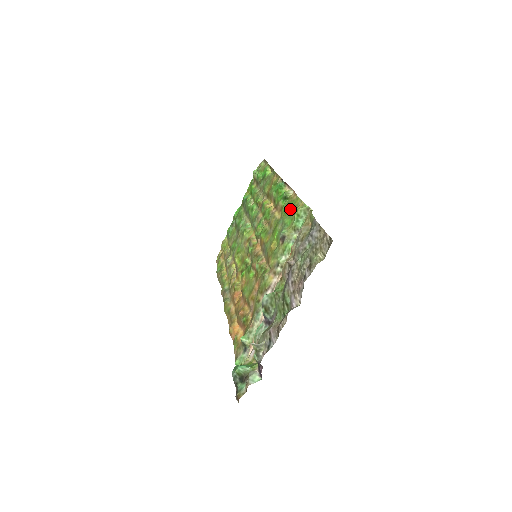
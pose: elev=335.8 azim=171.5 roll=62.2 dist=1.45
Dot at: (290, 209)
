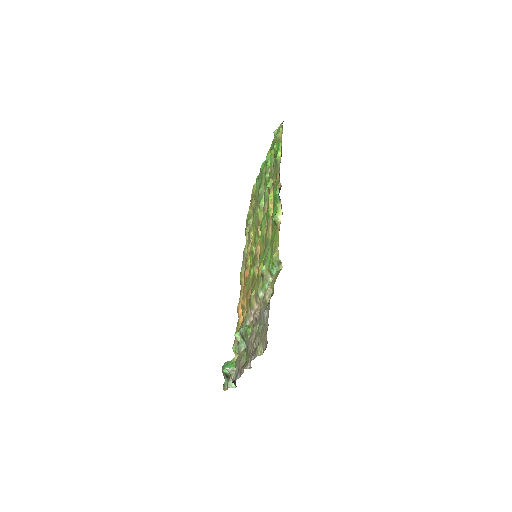
Dot at: (272, 245)
